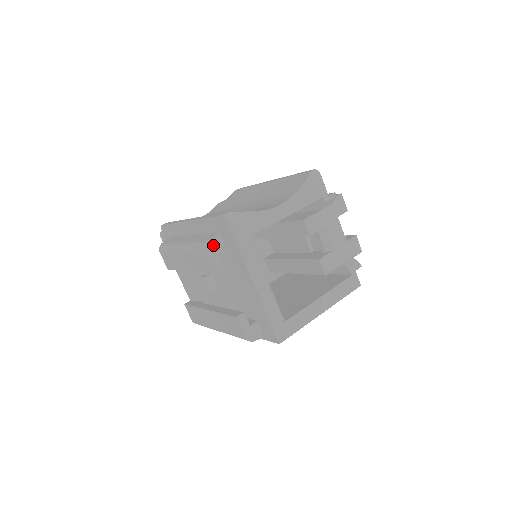
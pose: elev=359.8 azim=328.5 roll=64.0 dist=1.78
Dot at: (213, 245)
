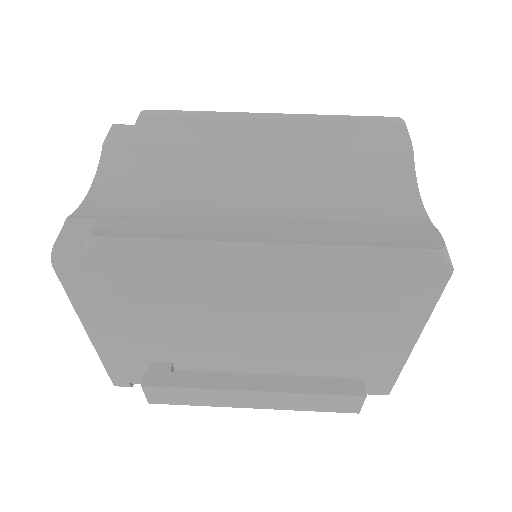
Dot at: (394, 312)
